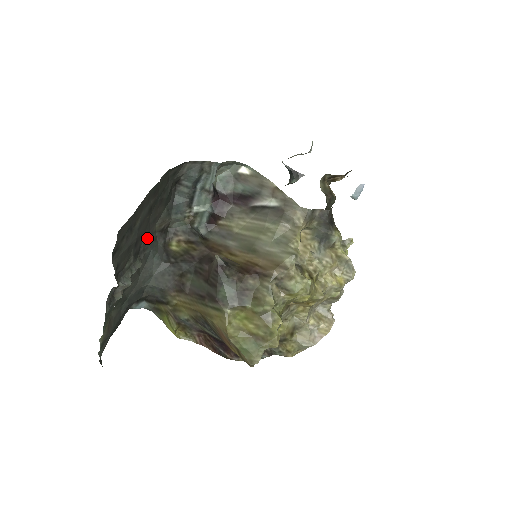
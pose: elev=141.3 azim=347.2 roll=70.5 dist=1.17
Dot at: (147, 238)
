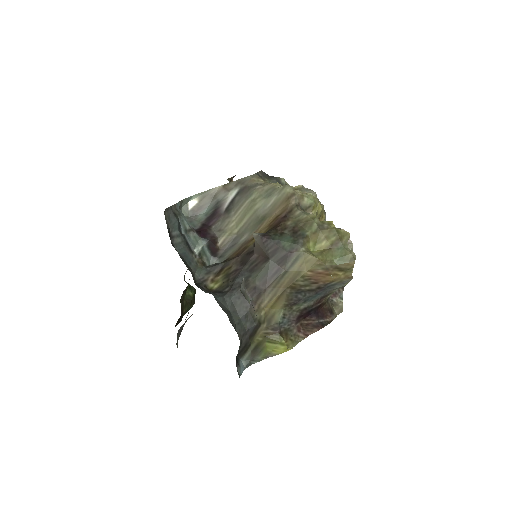
Dot at: occluded
